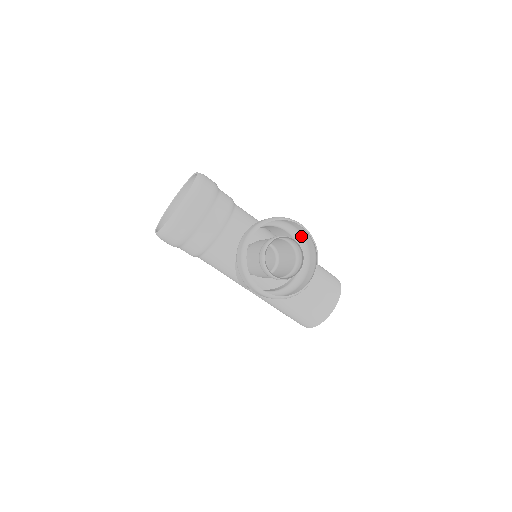
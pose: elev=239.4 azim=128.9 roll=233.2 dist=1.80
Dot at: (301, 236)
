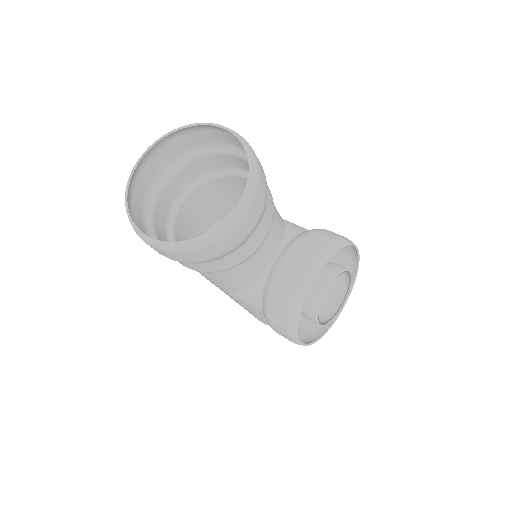
Dot at: occluded
